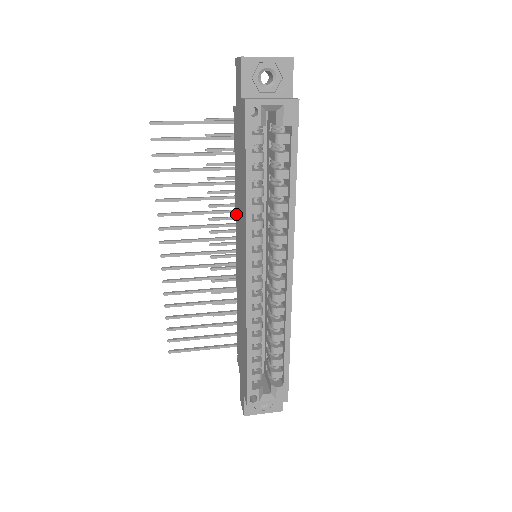
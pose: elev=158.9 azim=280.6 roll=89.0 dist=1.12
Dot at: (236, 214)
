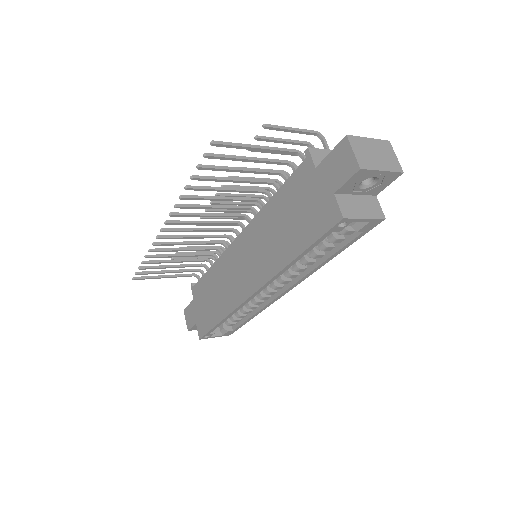
Dot at: (255, 224)
